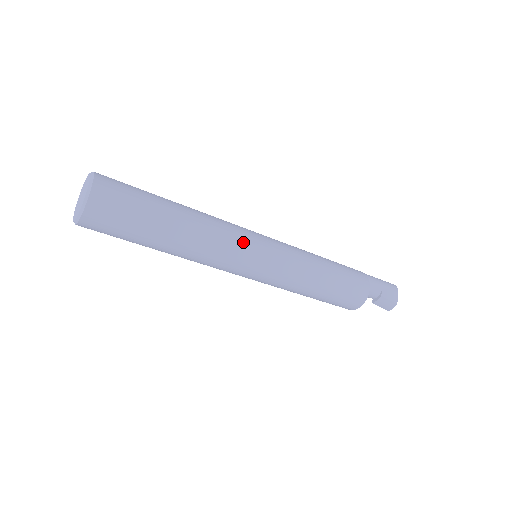
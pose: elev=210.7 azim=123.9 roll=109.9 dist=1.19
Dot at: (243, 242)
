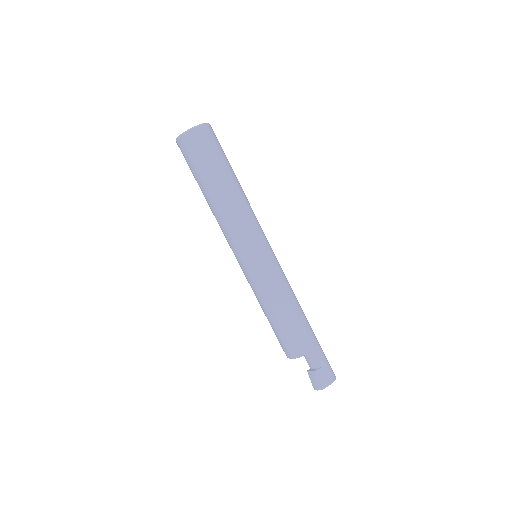
Dot at: (251, 235)
